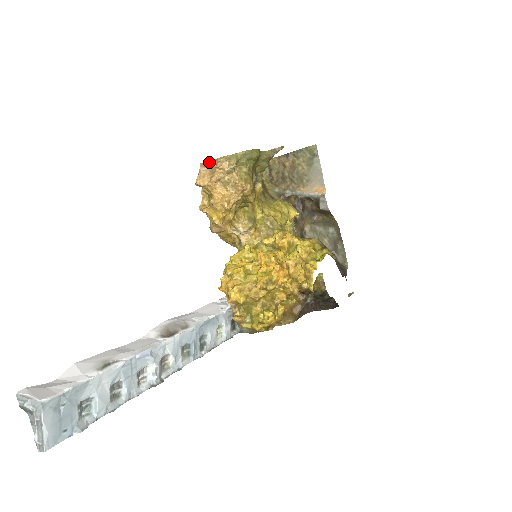
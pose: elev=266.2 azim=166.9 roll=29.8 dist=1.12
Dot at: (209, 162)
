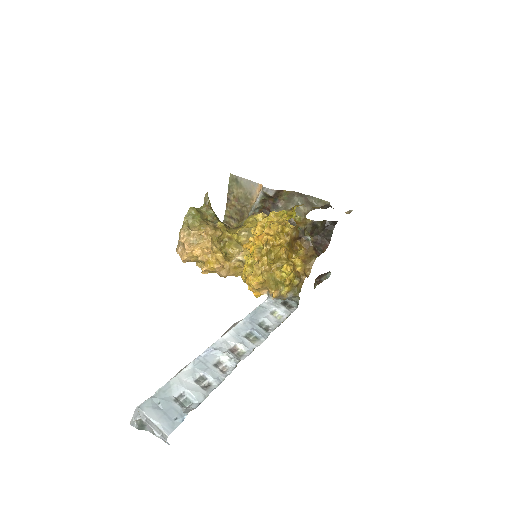
Dot at: (178, 244)
